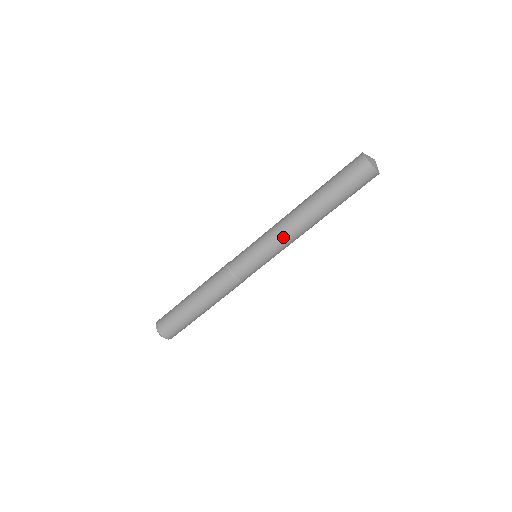
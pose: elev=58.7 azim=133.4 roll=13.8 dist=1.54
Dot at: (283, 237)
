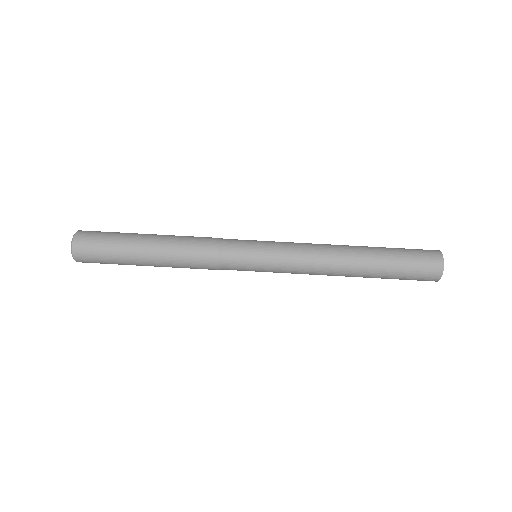
Dot at: (306, 246)
